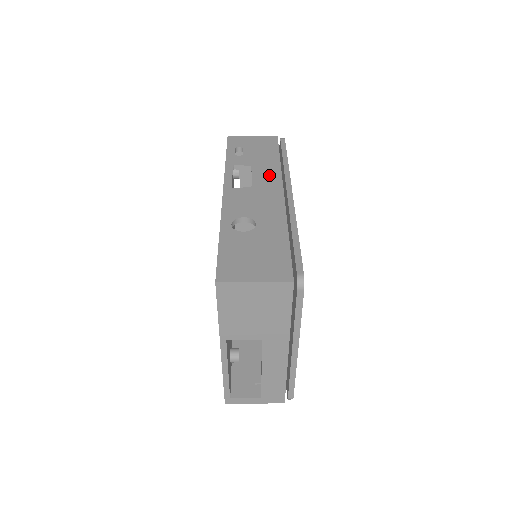
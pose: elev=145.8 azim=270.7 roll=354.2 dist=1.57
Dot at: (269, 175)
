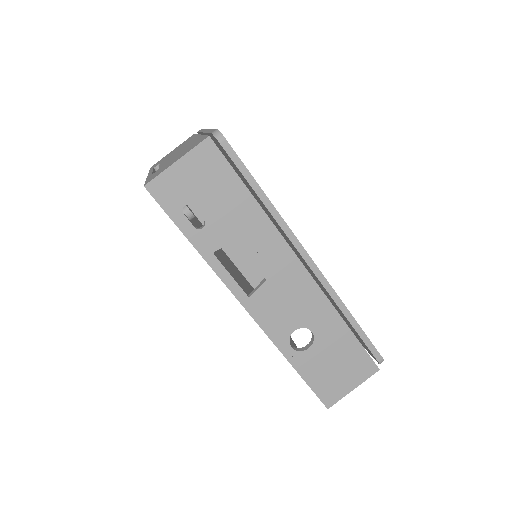
Dot at: (269, 246)
